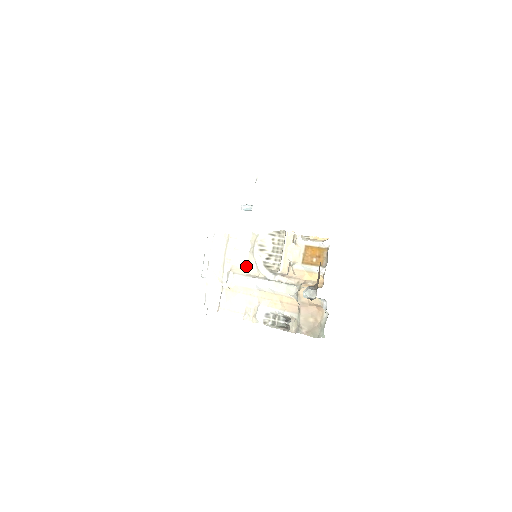
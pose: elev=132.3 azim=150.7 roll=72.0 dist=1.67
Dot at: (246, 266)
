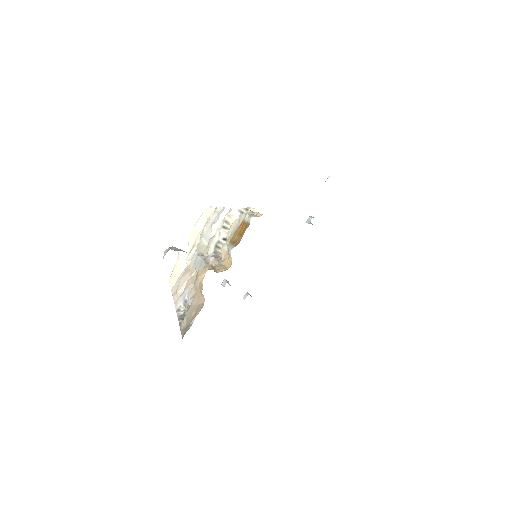
Dot at: (208, 244)
